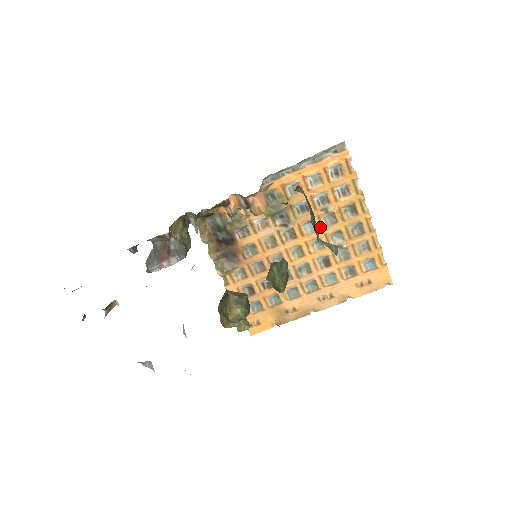
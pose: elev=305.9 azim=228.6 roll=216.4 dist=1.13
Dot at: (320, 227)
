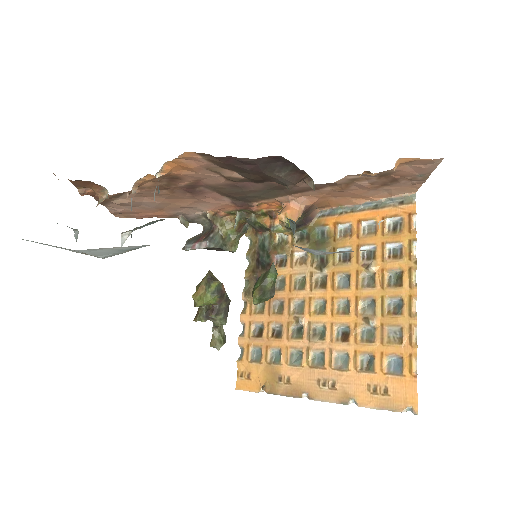
Dot at: (354, 286)
